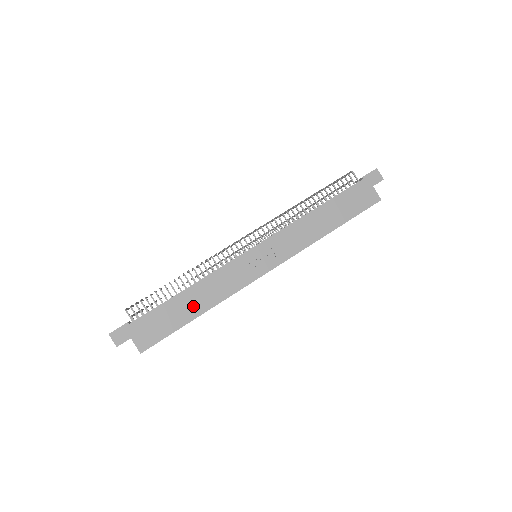
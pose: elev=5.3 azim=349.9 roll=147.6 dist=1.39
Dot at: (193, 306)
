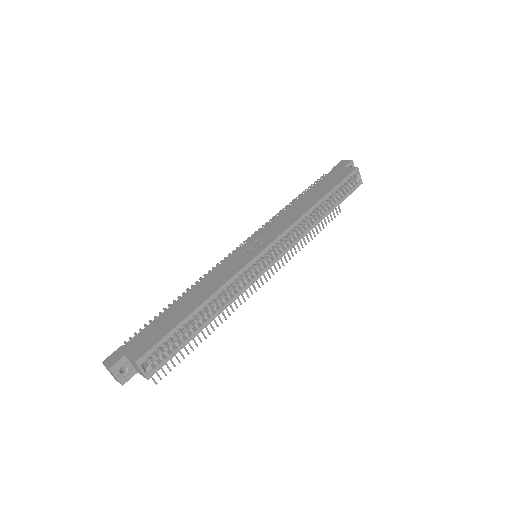
Dot at: (191, 303)
